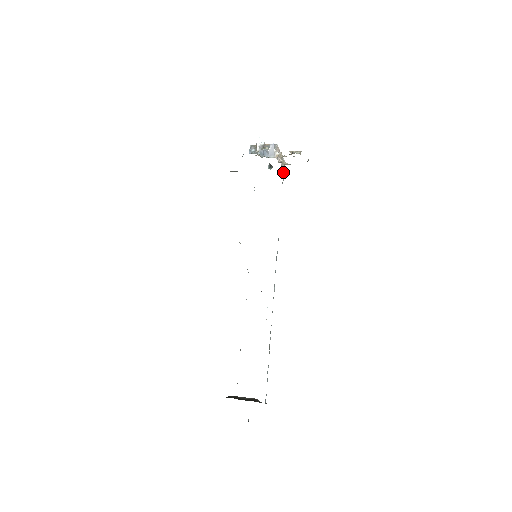
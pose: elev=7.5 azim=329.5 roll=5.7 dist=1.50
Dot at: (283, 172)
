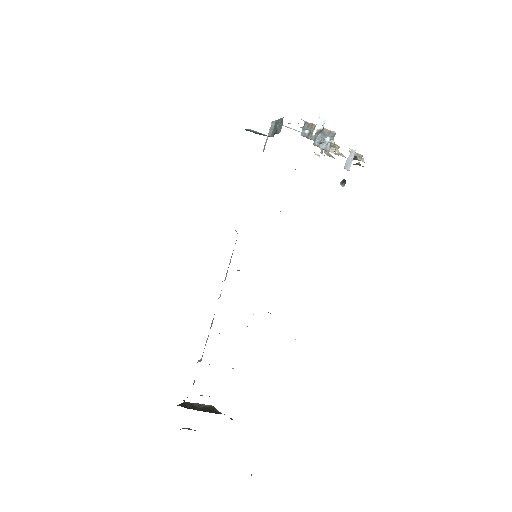
Dot at: occluded
